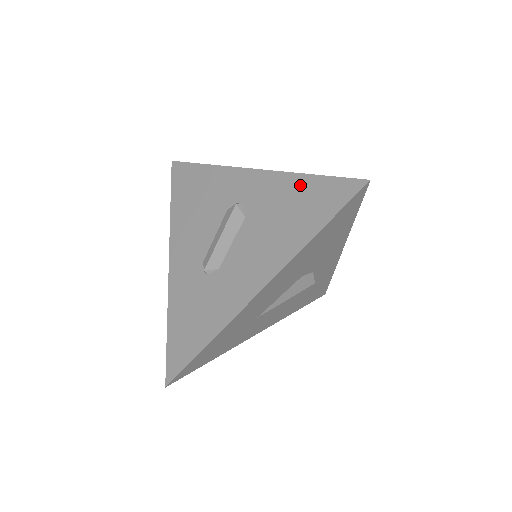
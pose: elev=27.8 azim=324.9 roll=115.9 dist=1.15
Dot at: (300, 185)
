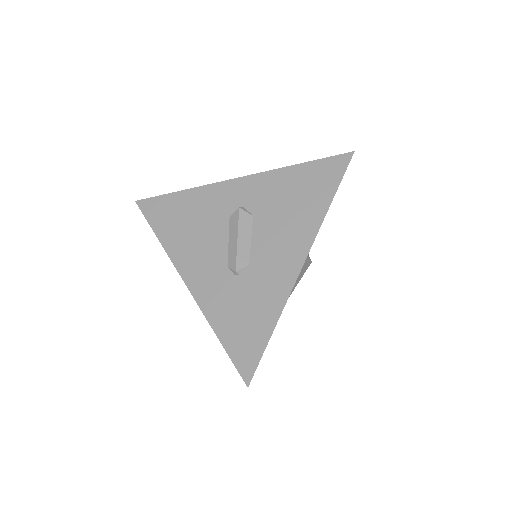
Dot at: (294, 174)
